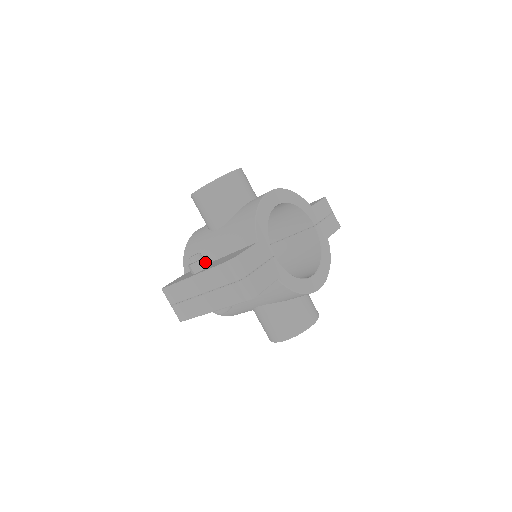
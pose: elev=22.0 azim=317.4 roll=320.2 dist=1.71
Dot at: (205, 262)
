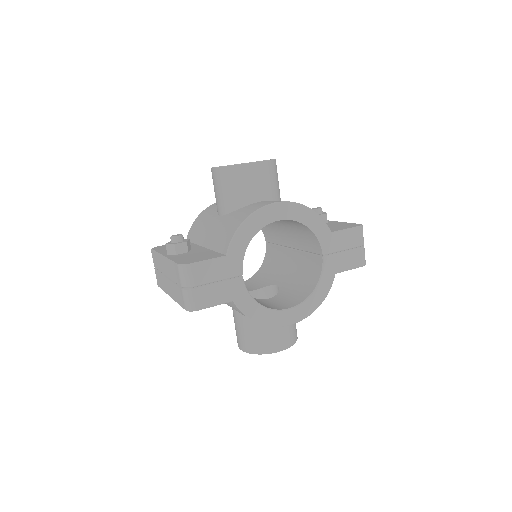
Dot at: (180, 248)
